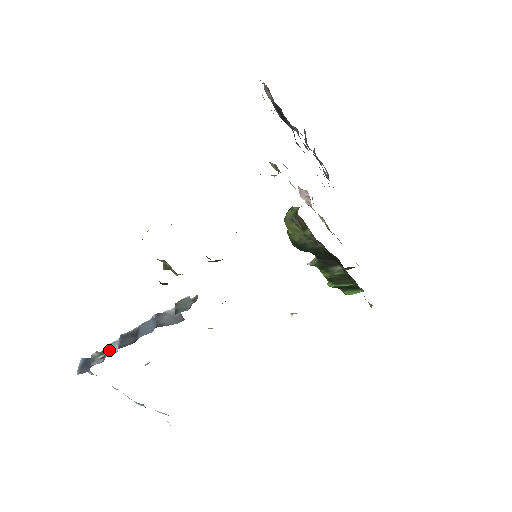
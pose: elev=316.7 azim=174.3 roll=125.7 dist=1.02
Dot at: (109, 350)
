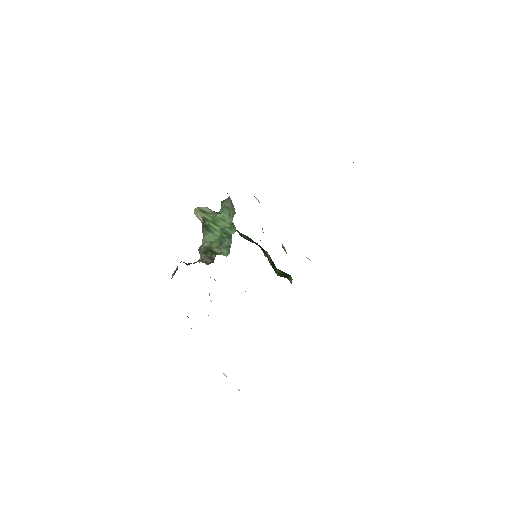
Dot at: occluded
